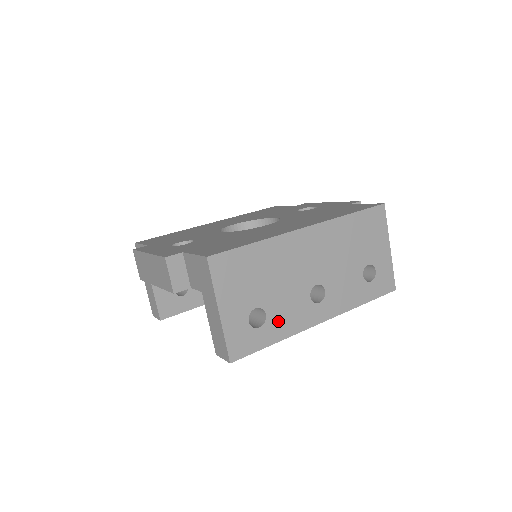
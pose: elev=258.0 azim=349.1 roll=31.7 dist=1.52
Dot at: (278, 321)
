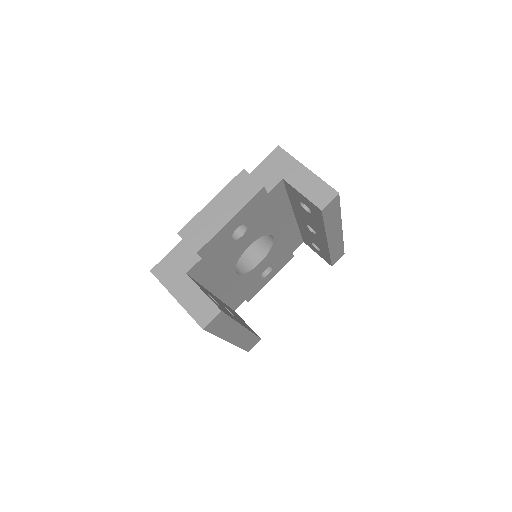
Dot at: occluded
